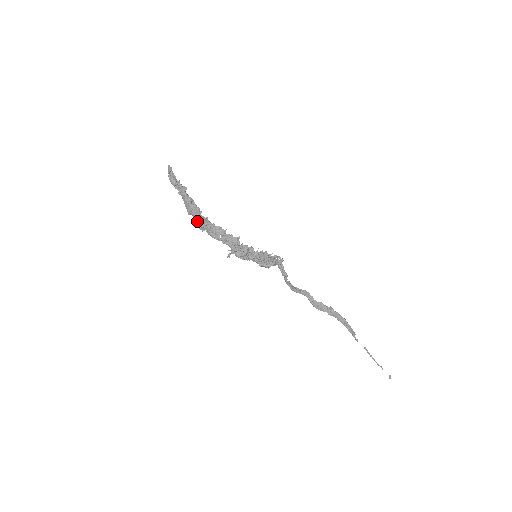
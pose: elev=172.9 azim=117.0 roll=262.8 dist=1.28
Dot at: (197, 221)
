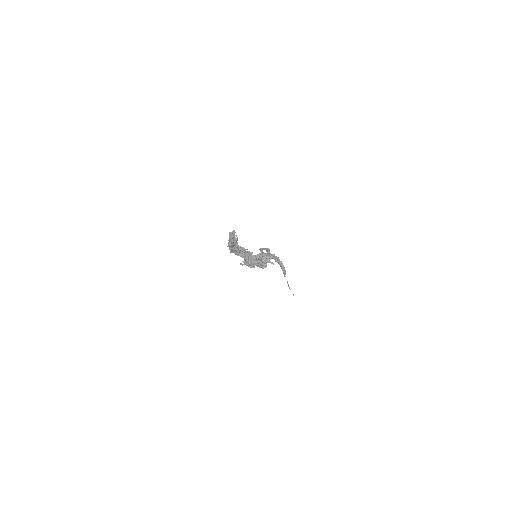
Dot at: (232, 249)
